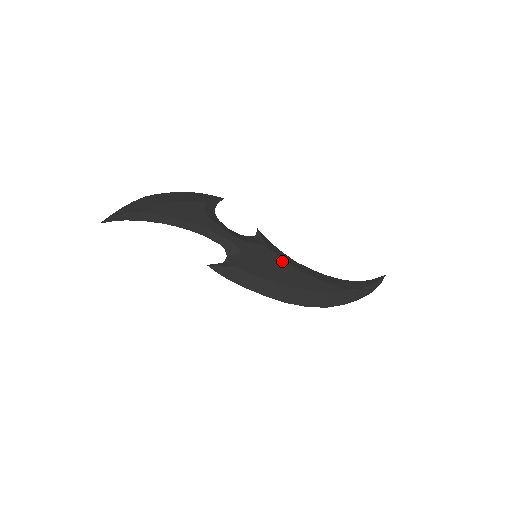
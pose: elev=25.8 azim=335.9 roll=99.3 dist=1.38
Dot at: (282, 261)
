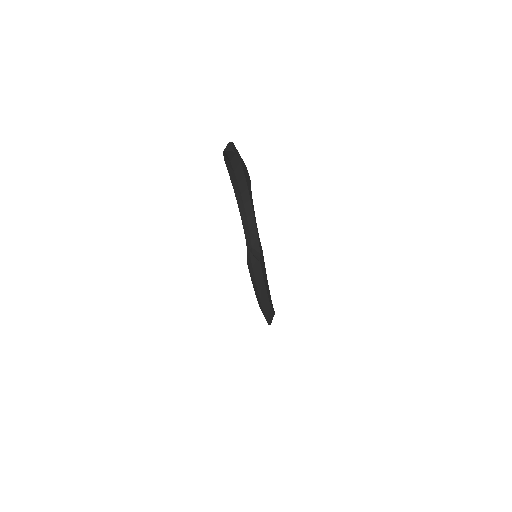
Dot at: (265, 269)
